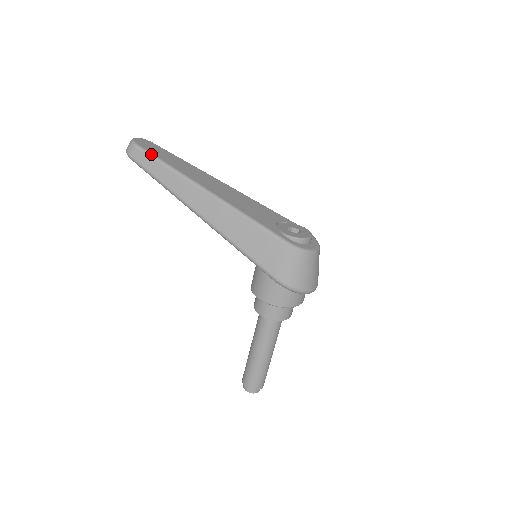
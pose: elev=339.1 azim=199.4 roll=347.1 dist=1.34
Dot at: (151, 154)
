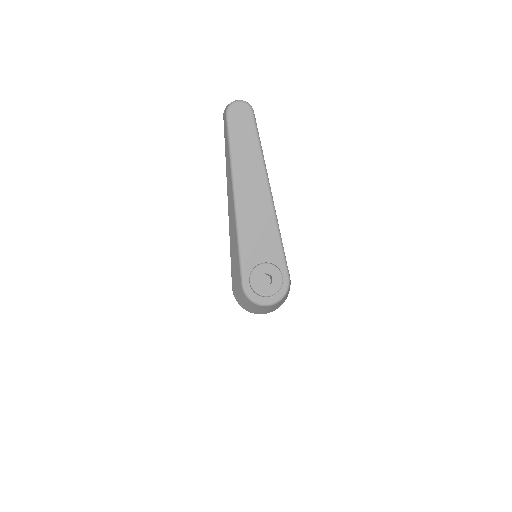
Dot at: (229, 132)
